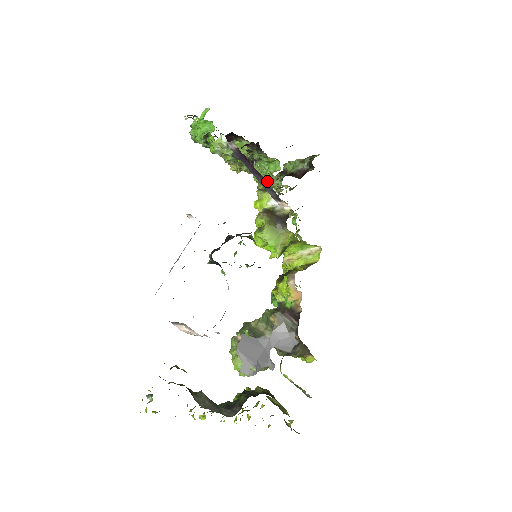
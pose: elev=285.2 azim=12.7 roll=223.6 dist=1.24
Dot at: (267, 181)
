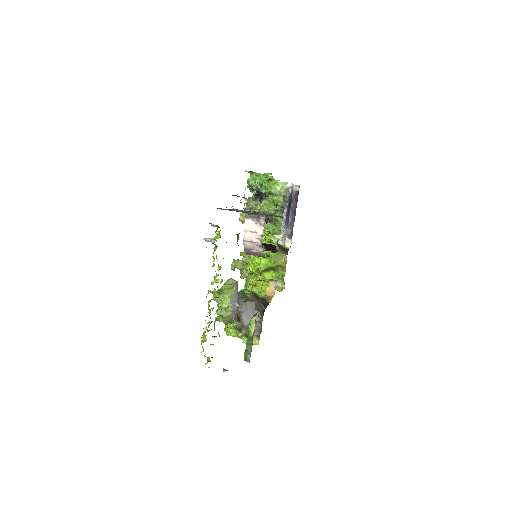
Dot at: occluded
